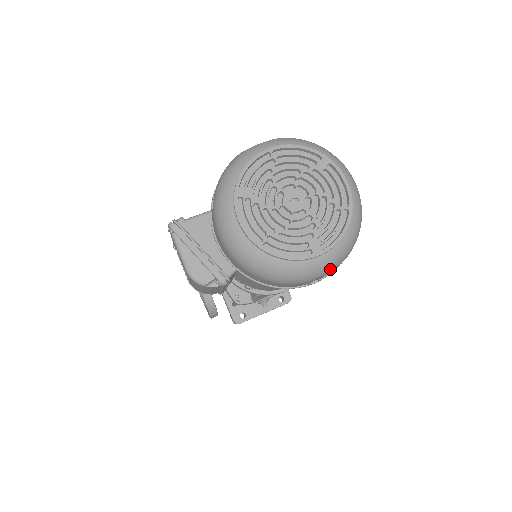
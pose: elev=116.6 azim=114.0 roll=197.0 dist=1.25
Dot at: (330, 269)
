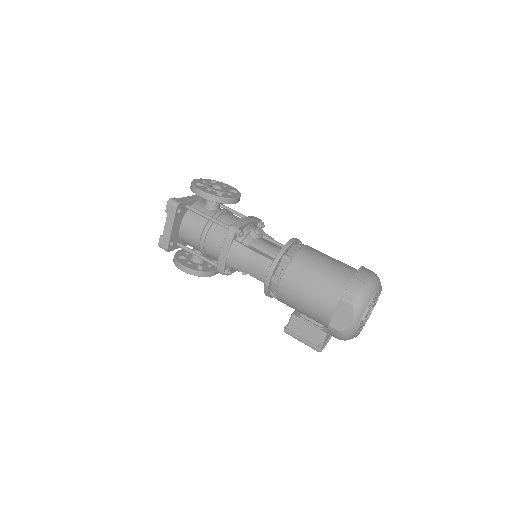
Dot at: occluded
